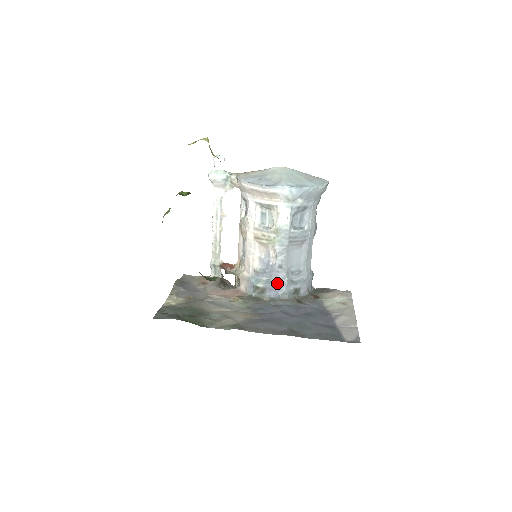
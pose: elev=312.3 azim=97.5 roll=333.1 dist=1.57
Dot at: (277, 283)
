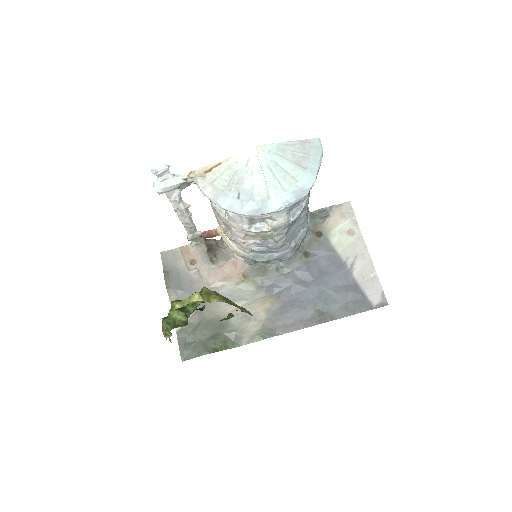
Dot at: (281, 255)
